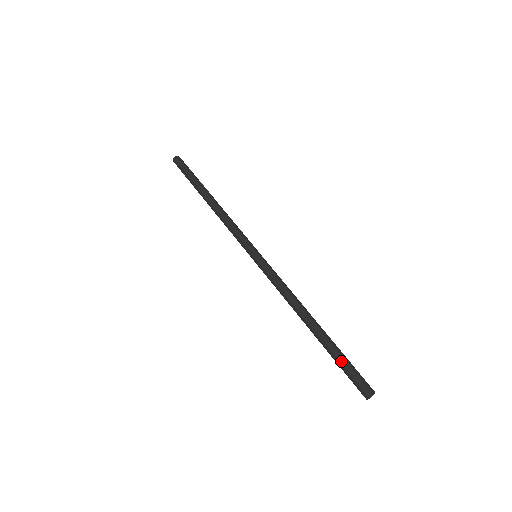
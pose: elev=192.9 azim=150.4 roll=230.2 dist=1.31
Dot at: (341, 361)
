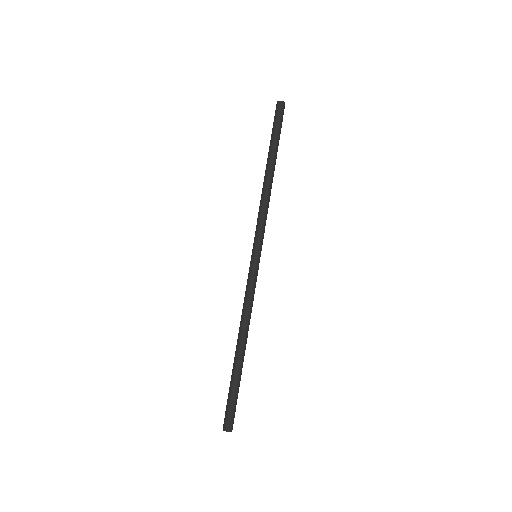
Dot at: (234, 392)
